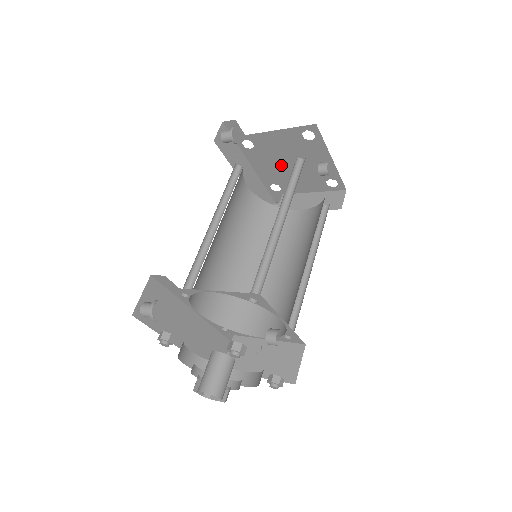
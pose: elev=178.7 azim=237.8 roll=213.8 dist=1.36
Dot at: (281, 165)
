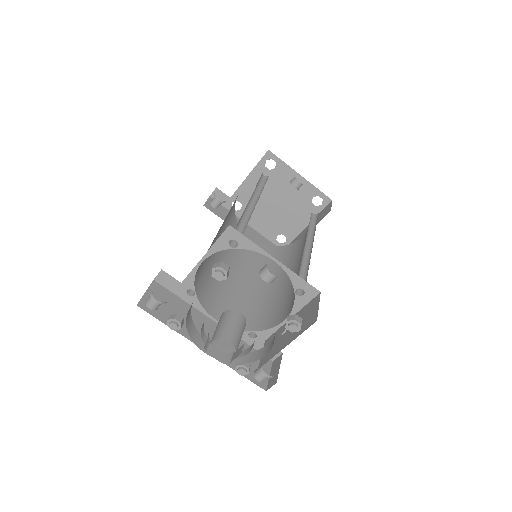
Dot at: (271, 210)
